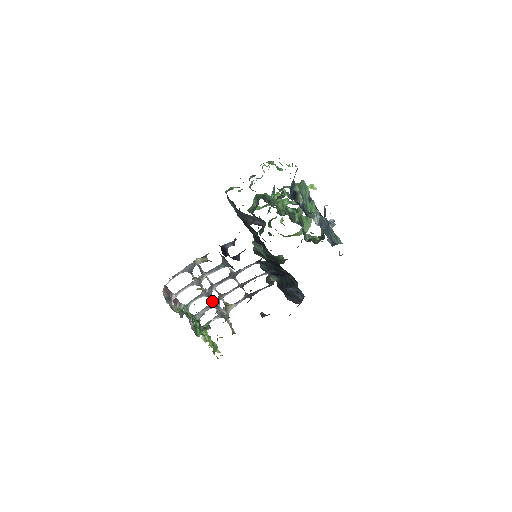
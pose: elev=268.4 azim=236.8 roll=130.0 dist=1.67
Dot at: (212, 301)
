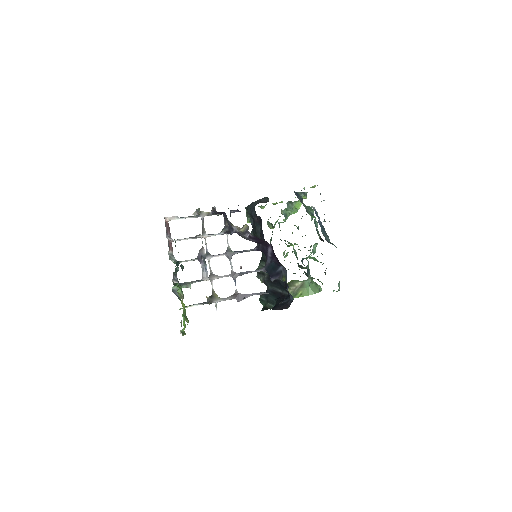
Dot at: (202, 253)
